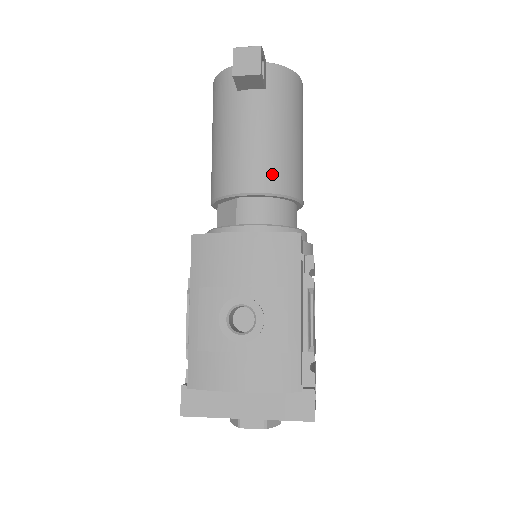
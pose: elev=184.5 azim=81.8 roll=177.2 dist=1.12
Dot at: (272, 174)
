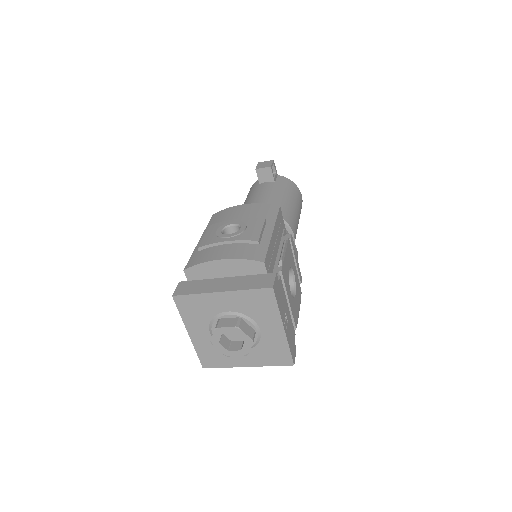
Dot at: occluded
